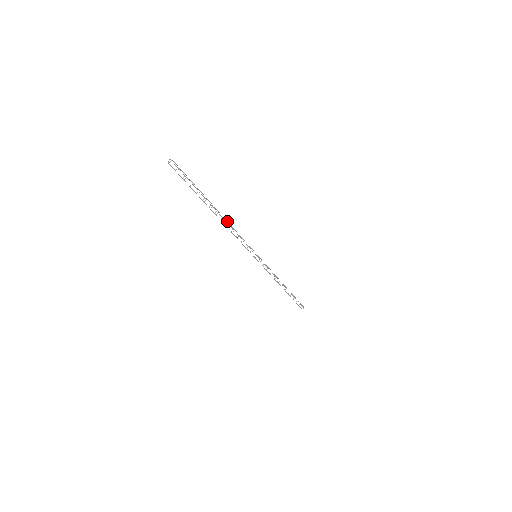
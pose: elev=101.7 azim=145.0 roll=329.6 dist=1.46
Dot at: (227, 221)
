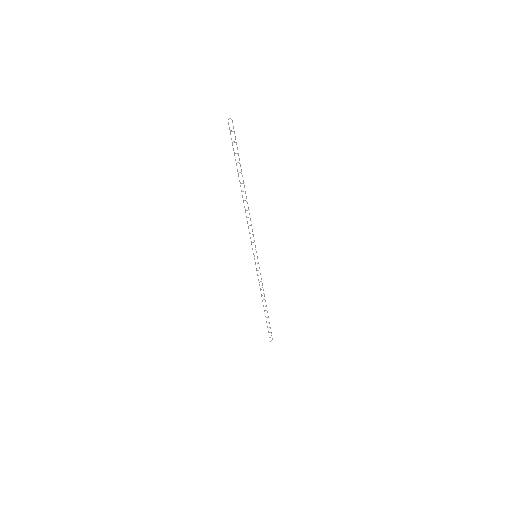
Dot at: occluded
